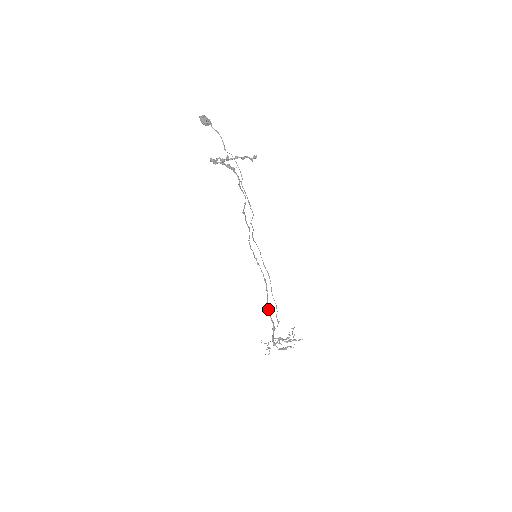
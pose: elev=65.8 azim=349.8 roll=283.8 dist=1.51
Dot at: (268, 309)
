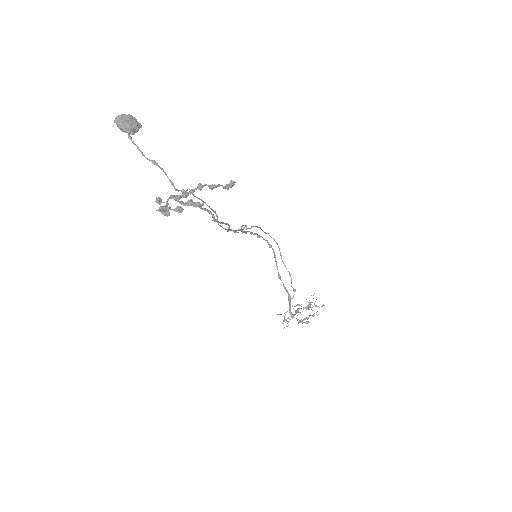
Dot at: (280, 279)
